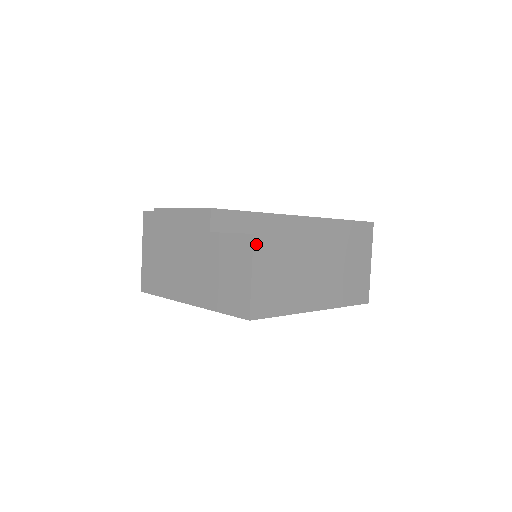
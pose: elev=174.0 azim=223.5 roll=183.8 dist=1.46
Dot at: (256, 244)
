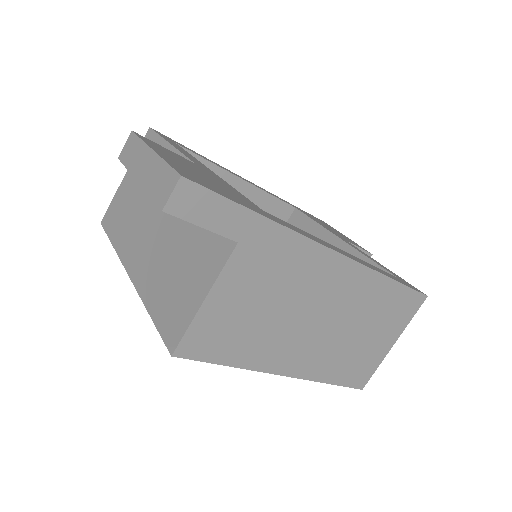
Dot at: (235, 258)
